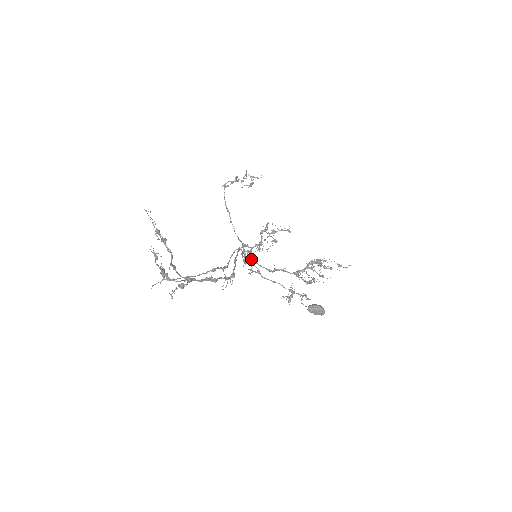
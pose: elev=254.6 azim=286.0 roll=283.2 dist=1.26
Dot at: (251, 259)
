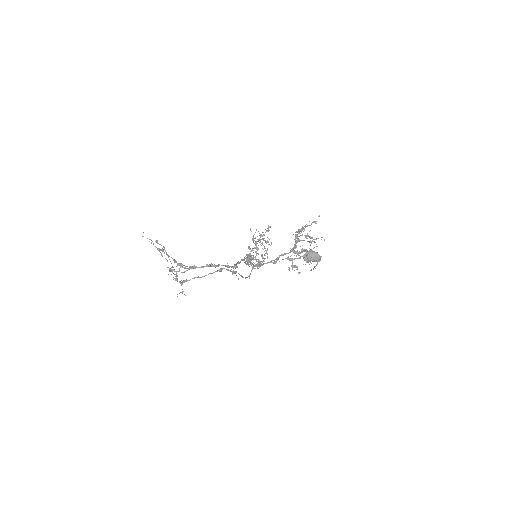
Dot at: occluded
